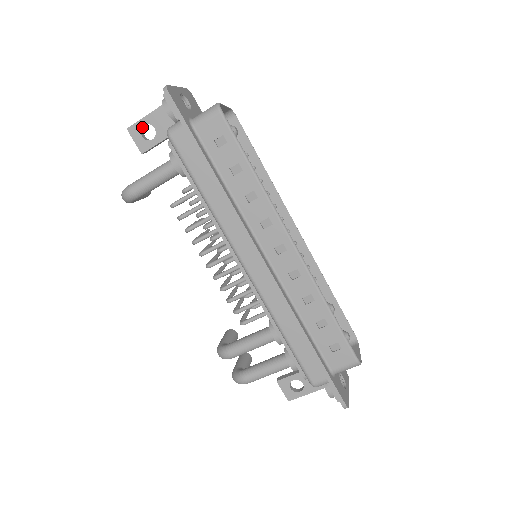
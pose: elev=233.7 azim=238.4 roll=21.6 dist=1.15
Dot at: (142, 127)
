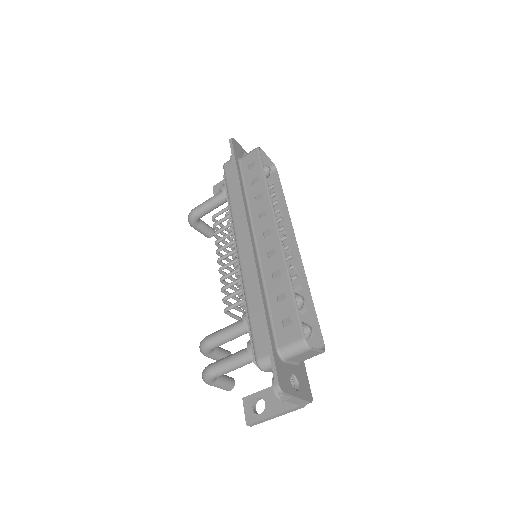
Dot at: occluded
